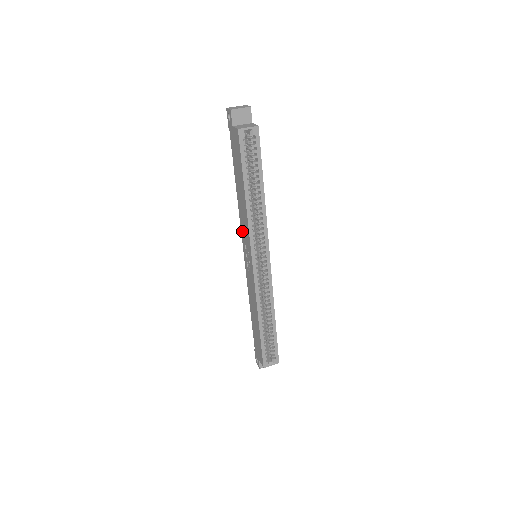
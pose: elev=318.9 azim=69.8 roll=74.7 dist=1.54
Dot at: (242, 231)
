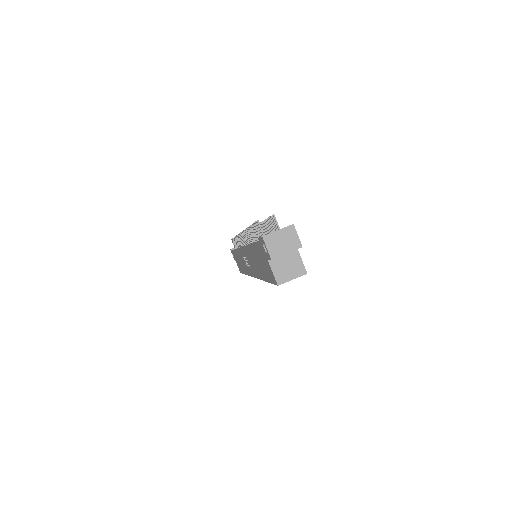
Dot at: (246, 252)
